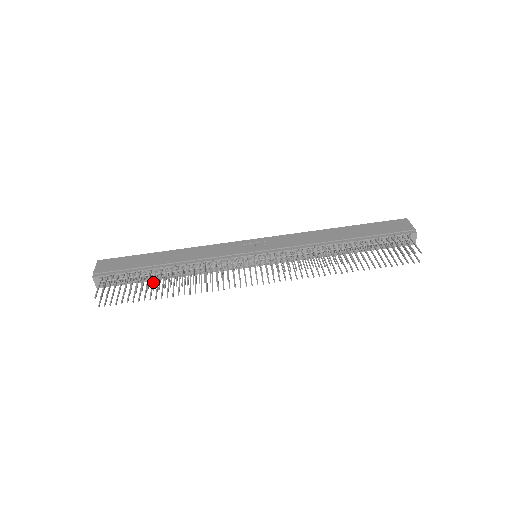
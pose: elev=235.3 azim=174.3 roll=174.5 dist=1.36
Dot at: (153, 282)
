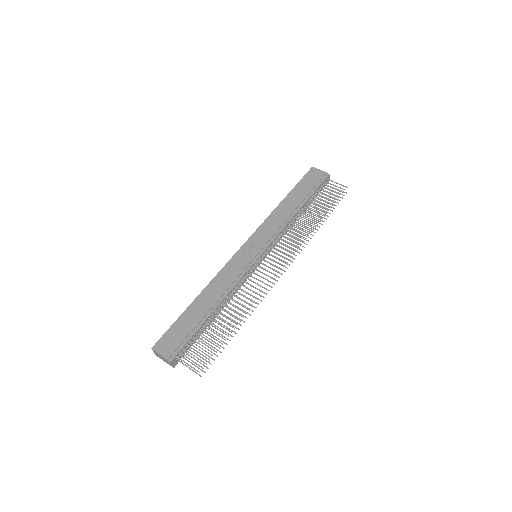
Dot at: (211, 328)
